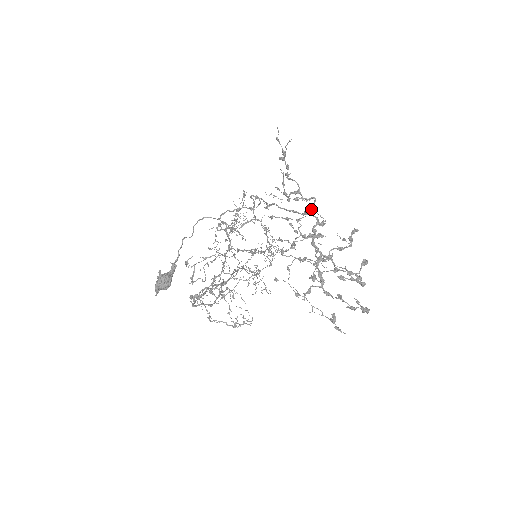
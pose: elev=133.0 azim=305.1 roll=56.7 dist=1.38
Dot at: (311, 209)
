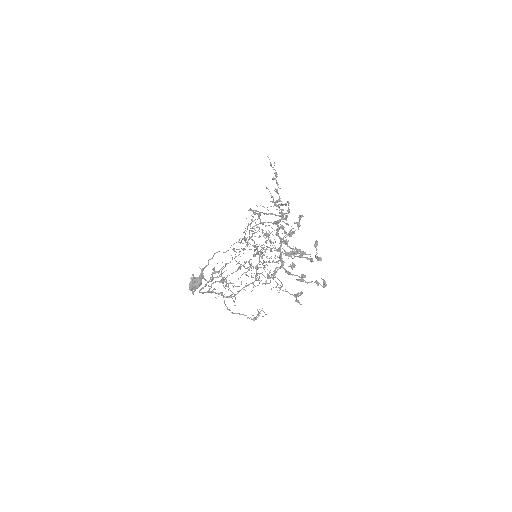
Dot at: (287, 211)
